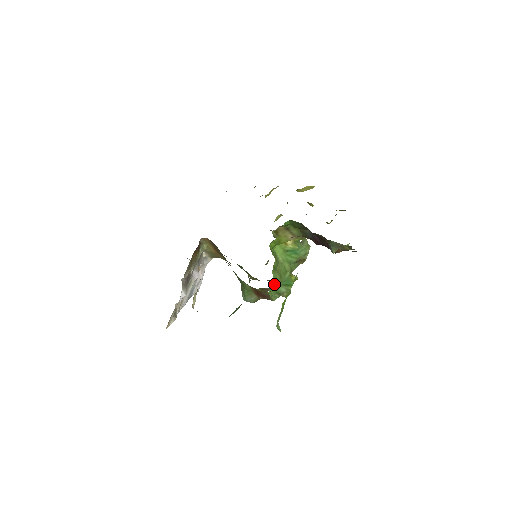
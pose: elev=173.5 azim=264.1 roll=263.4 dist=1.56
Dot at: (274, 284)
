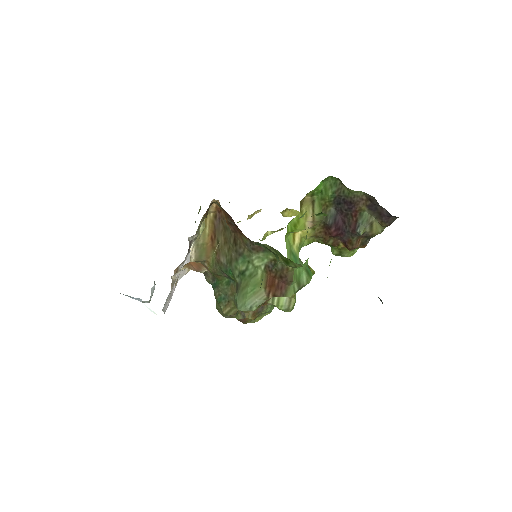
Dot at: occluded
